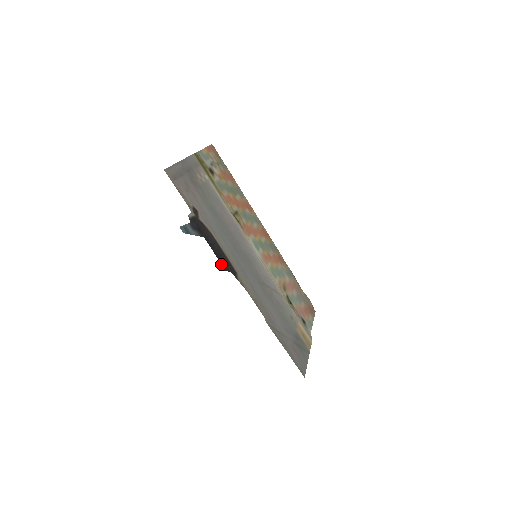
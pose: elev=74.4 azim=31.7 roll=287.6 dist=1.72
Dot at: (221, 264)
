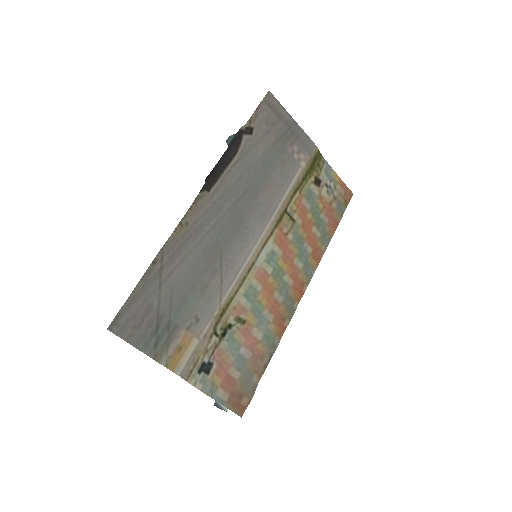
Dot at: (210, 174)
